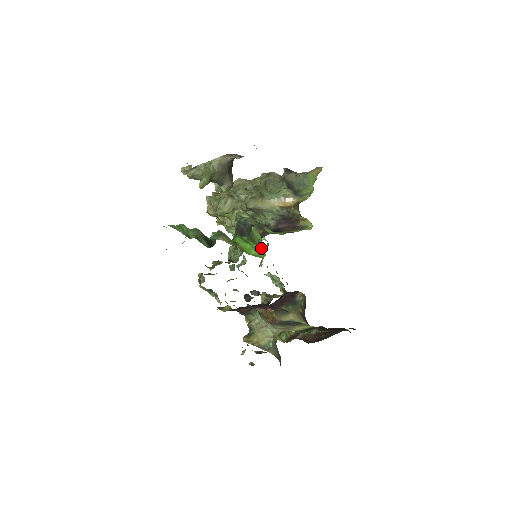
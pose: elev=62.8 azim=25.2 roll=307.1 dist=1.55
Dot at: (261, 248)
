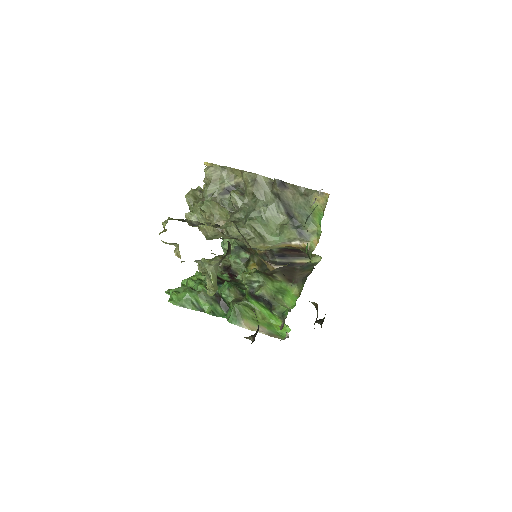
Dot at: (284, 323)
